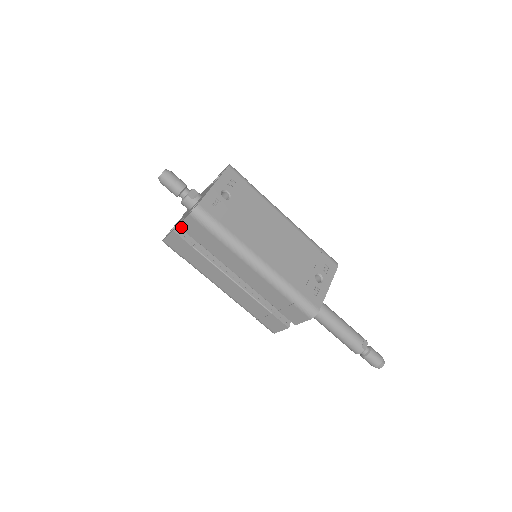
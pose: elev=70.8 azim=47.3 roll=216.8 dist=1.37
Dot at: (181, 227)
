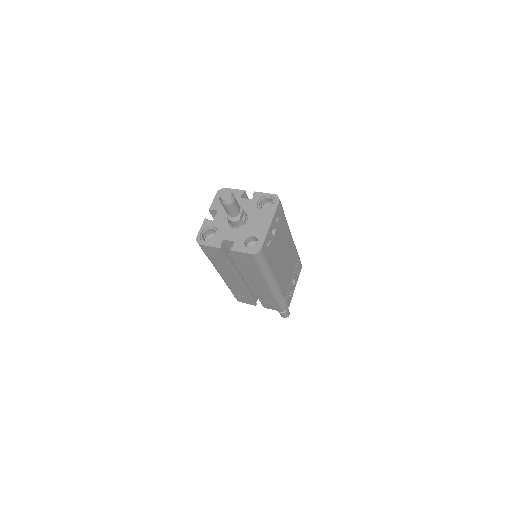
Dot at: (232, 252)
